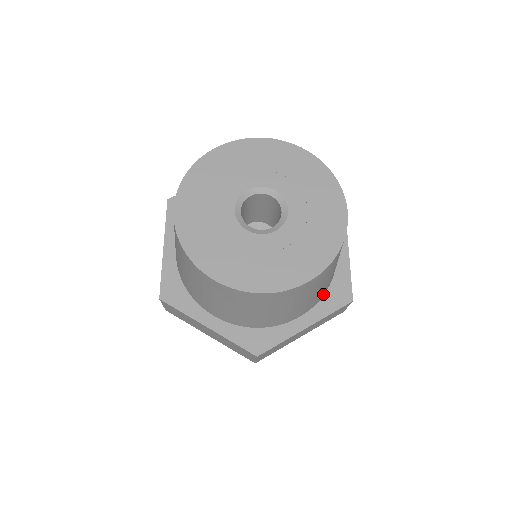
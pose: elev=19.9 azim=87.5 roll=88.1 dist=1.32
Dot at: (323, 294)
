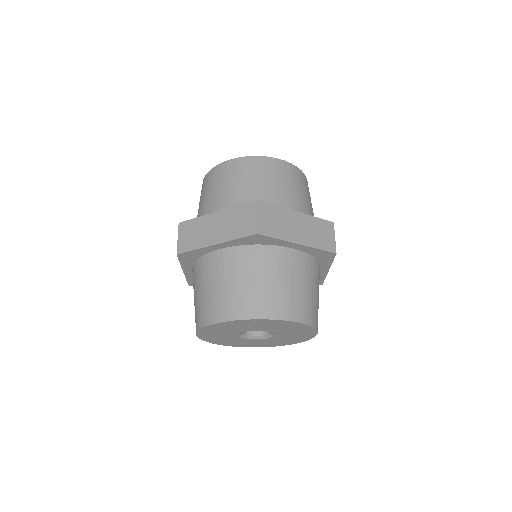
Dot at: occluded
